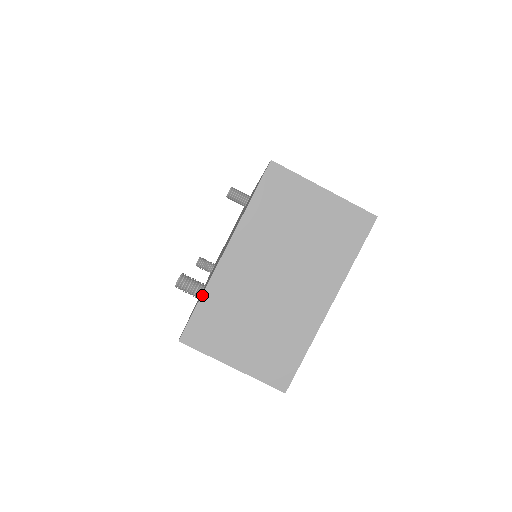
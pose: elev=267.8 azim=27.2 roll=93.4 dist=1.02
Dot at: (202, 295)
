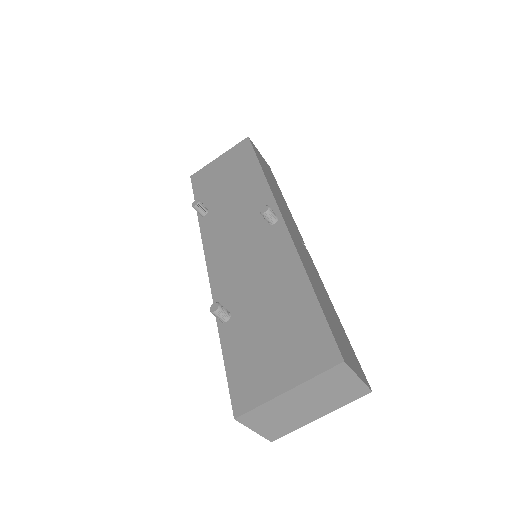
Dot at: (261, 405)
